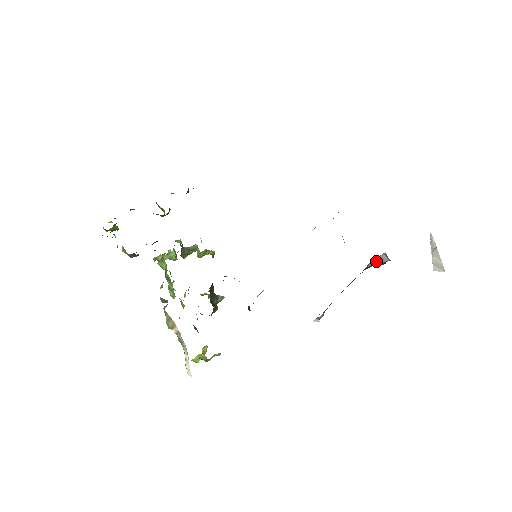
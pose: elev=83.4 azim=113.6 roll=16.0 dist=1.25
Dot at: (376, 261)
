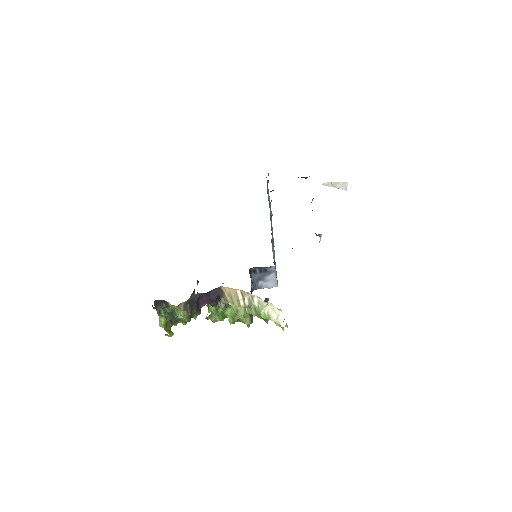
Dot at: occluded
